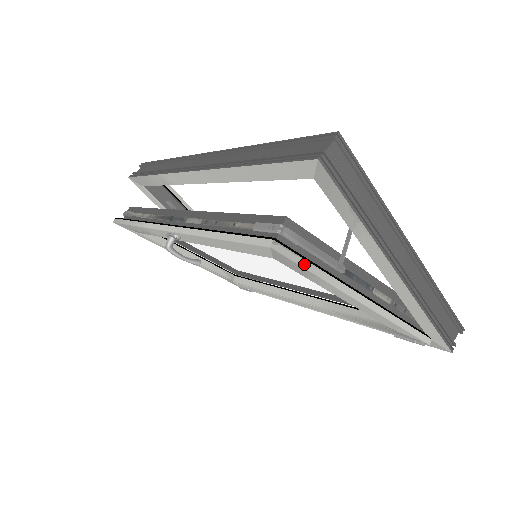
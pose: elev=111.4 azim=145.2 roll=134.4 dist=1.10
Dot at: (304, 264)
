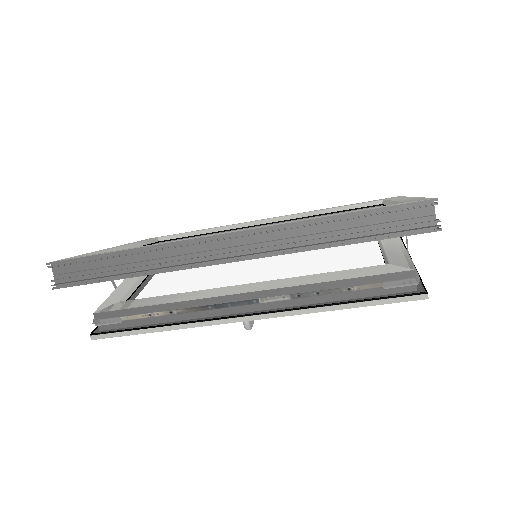
Dot at: occluded
